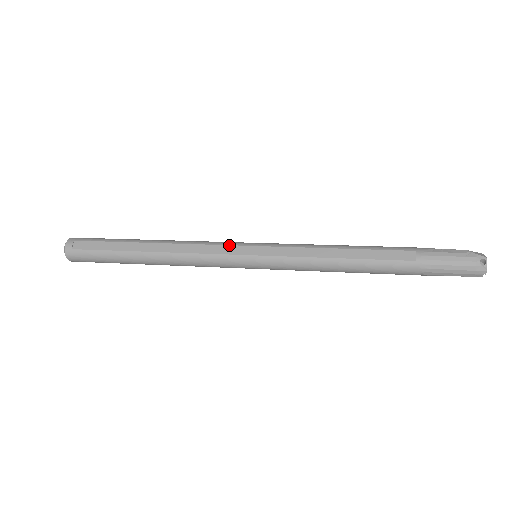
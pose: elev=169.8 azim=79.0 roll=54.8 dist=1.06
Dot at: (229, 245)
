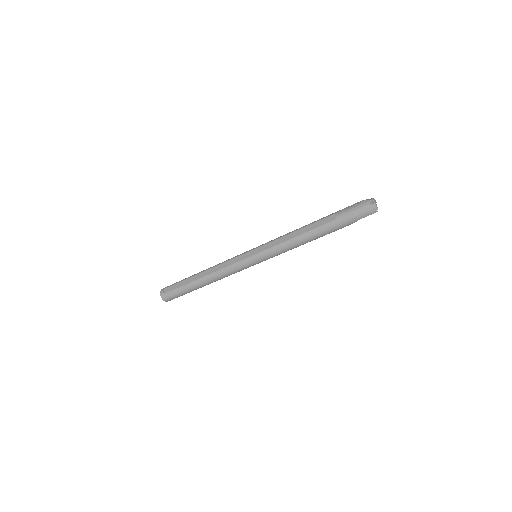
Dot at: (239, 256)
